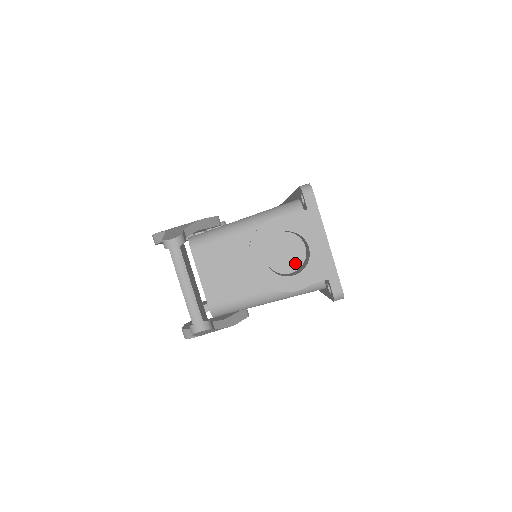
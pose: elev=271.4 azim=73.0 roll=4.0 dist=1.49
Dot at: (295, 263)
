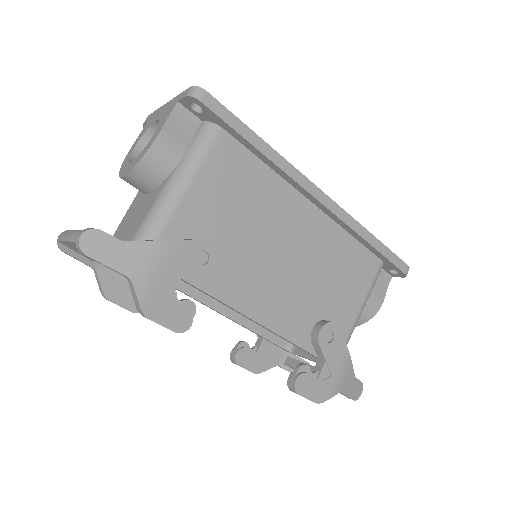
Dot at: occluded
